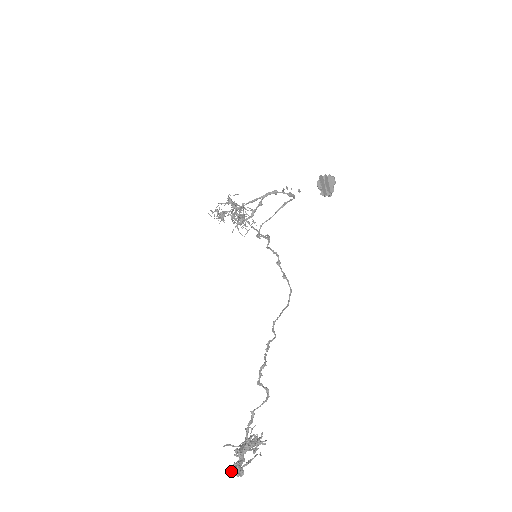
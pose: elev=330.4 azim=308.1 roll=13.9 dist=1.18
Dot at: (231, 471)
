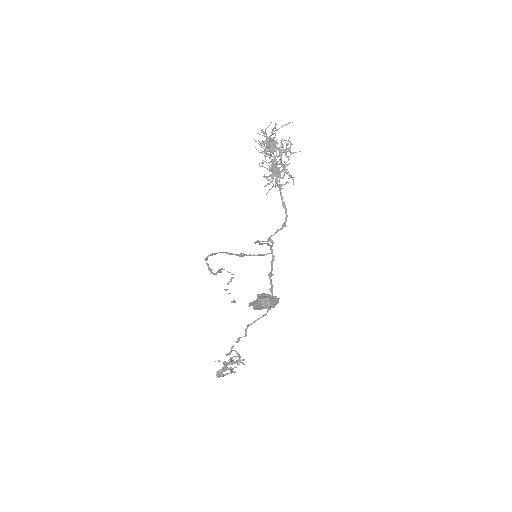
Dot at: occluded
